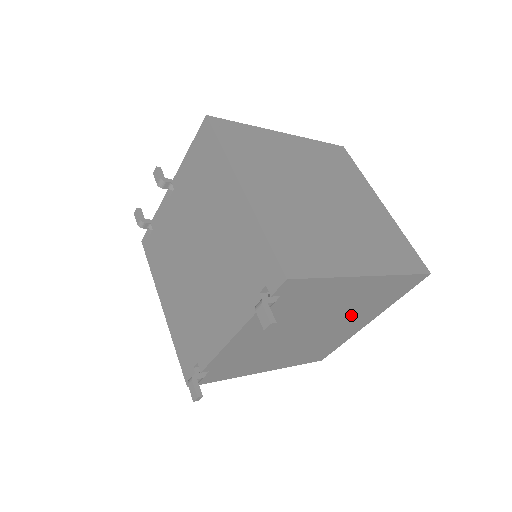
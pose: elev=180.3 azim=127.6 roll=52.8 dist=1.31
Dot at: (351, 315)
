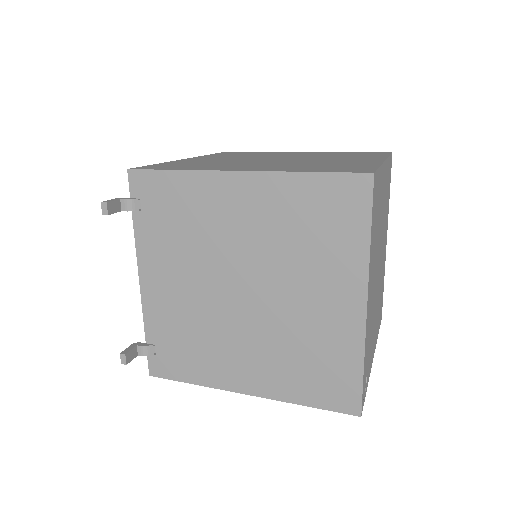
Dot at: (295, 269)
